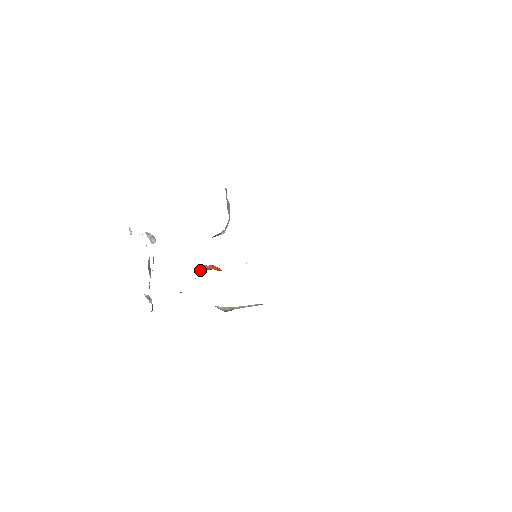
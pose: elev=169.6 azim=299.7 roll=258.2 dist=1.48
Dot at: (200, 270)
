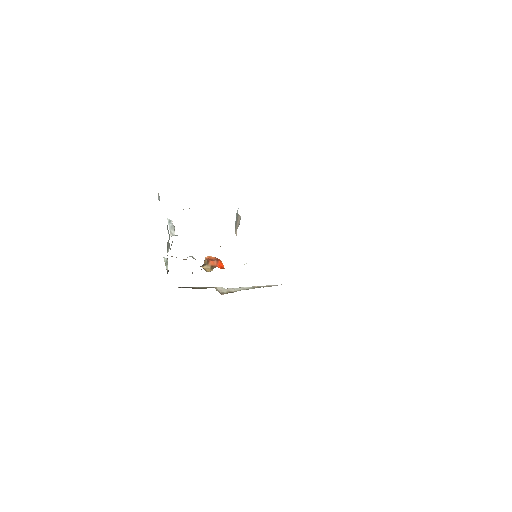
Dot at: (206, 267)
